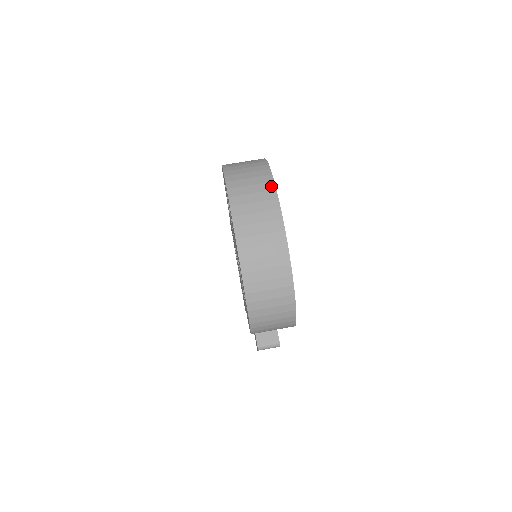
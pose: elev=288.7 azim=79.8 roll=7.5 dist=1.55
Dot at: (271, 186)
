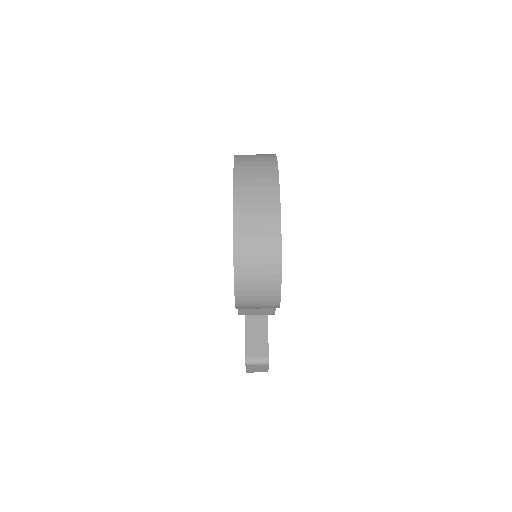
Dot at: (274, 163)
